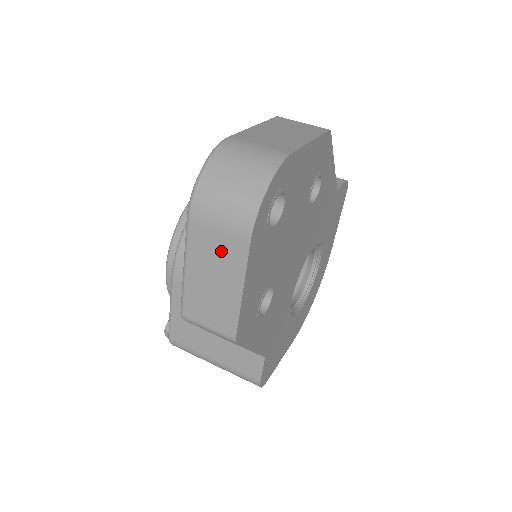
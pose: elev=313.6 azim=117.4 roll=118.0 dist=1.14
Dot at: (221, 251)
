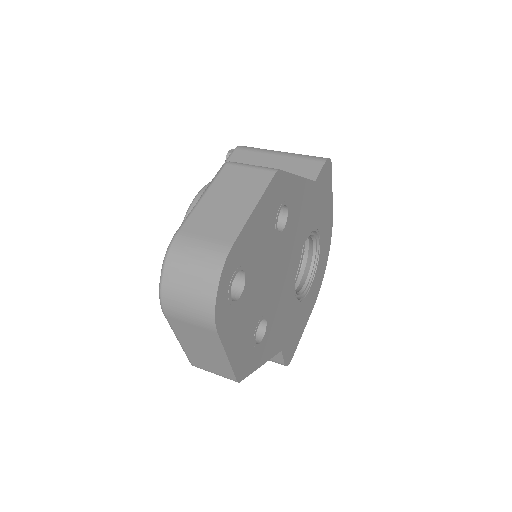
Dot at: (199, 335)
